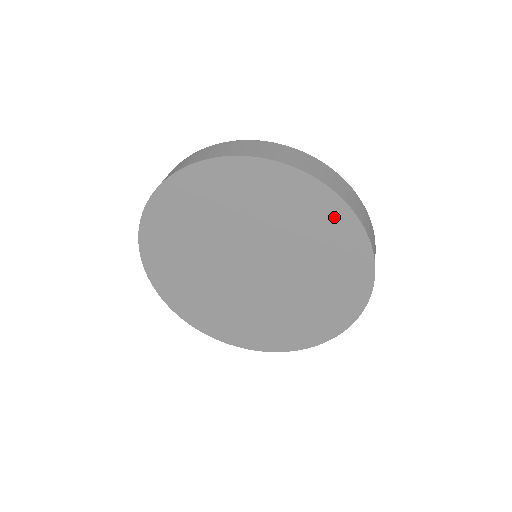
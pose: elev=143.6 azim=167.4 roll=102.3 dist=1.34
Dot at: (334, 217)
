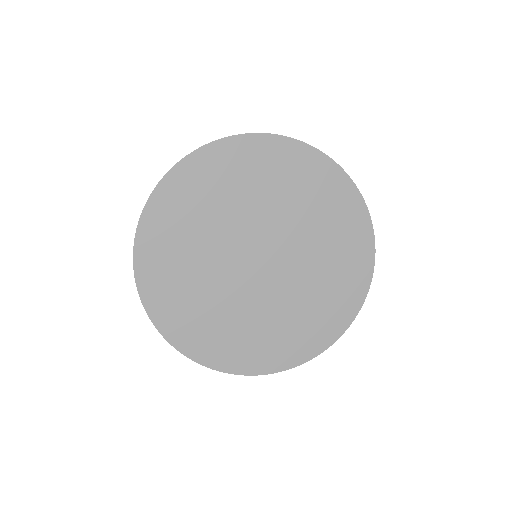
Dot at: (344, 198)
